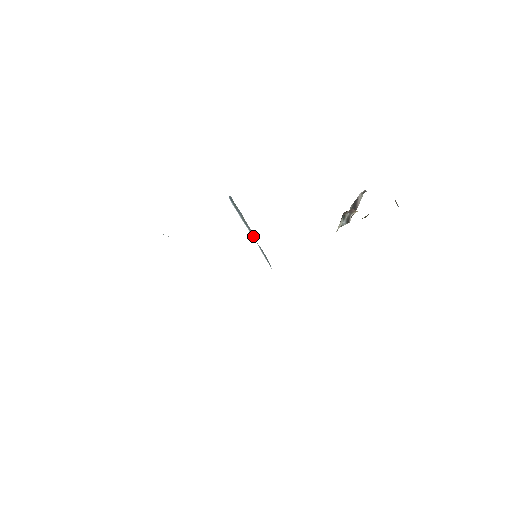
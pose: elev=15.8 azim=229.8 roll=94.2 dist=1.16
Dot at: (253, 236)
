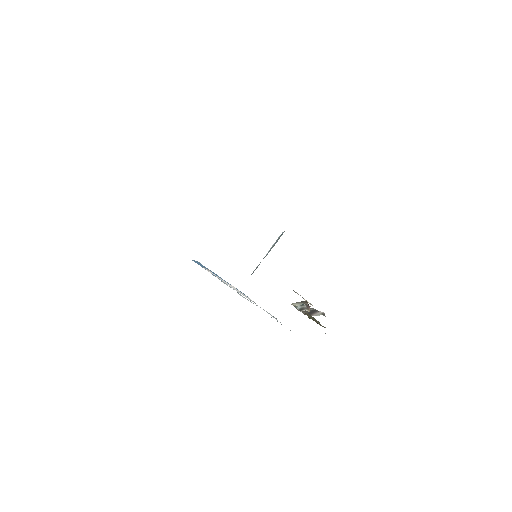
Dot at: occluded
